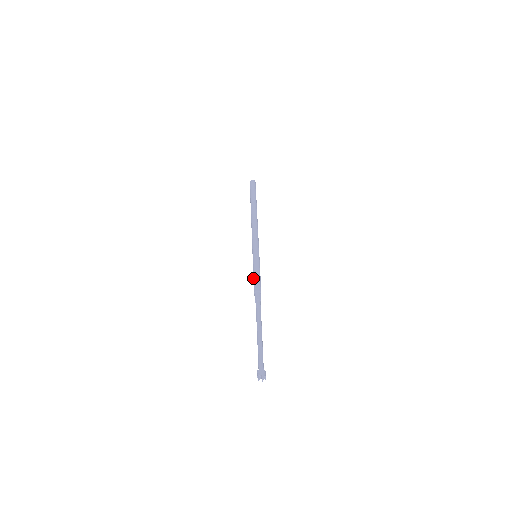
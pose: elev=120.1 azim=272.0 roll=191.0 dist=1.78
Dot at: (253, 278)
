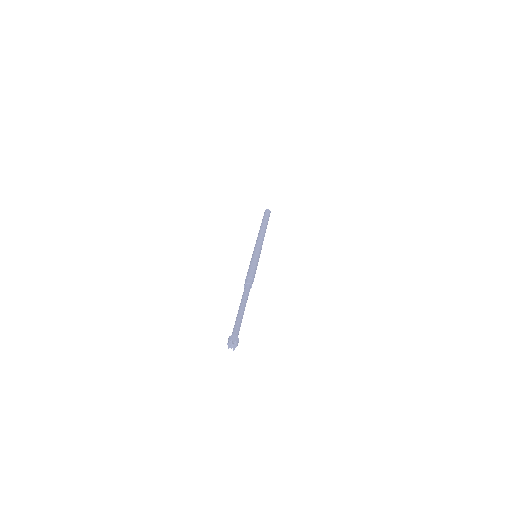
Dot at: (248, 270)
